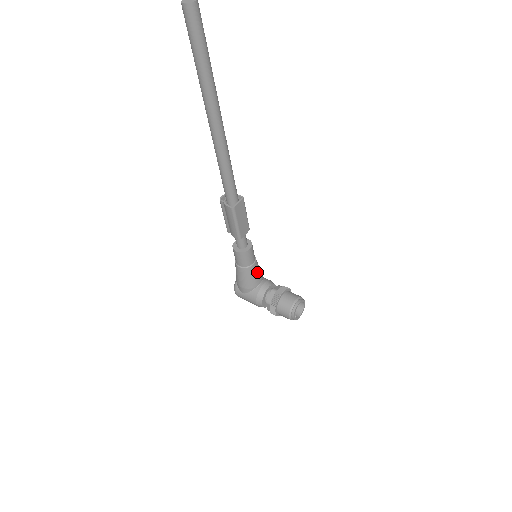
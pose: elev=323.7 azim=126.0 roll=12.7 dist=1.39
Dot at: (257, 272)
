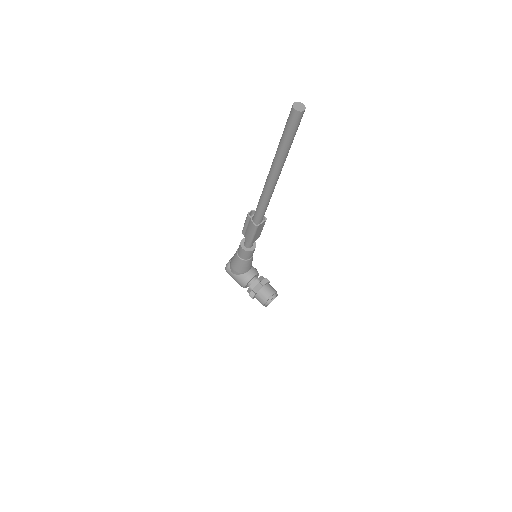
Dot at: (250, 264)
